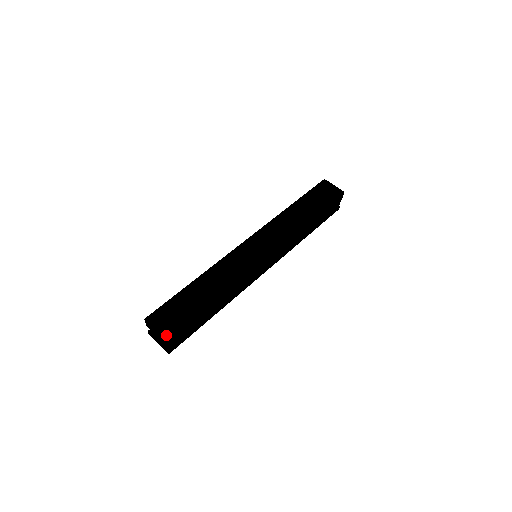
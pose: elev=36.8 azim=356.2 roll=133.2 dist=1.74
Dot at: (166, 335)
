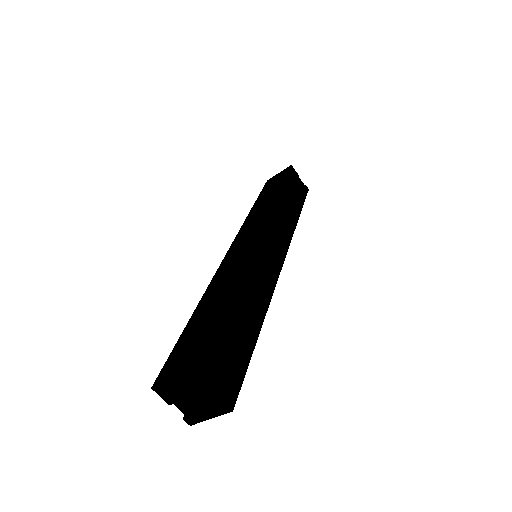
Dot at: (190, 367)
